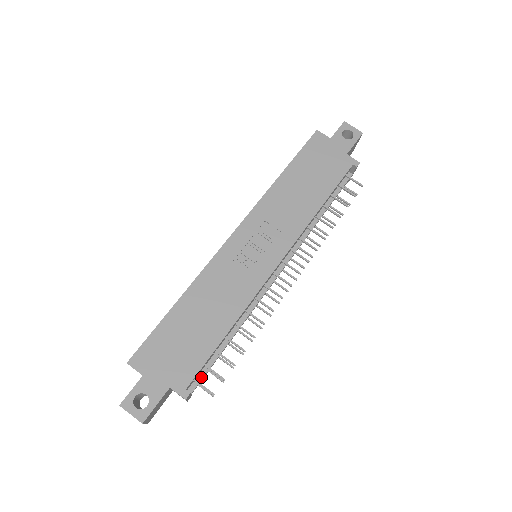
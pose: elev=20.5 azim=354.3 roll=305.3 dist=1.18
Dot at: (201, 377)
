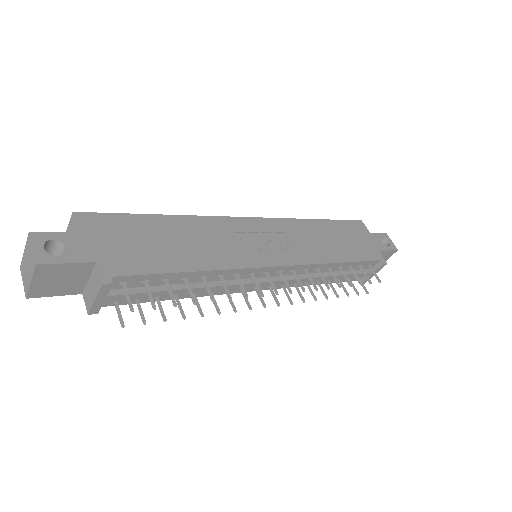
Dot at: (130, 292)
